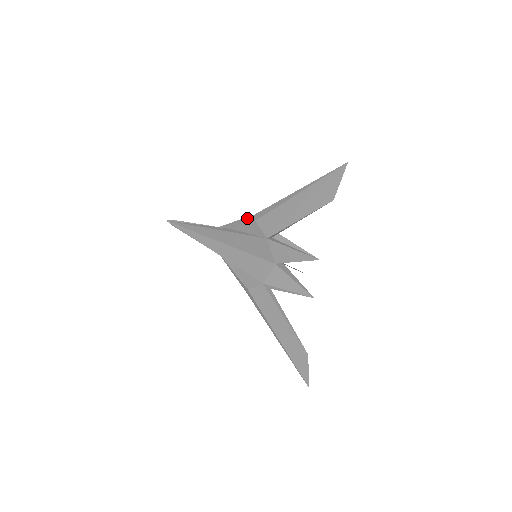
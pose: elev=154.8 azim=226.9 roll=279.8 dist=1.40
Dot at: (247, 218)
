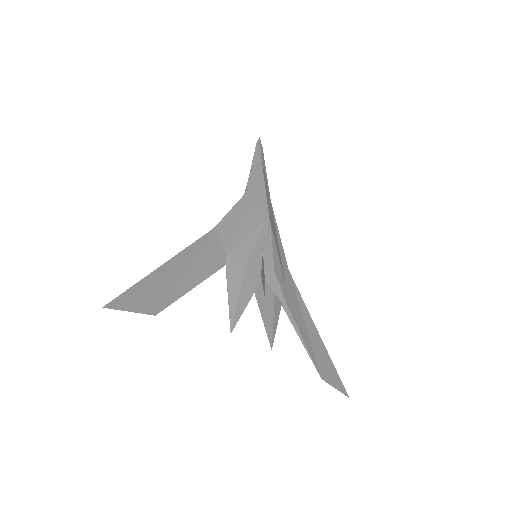
Dot at: (219, 223)
